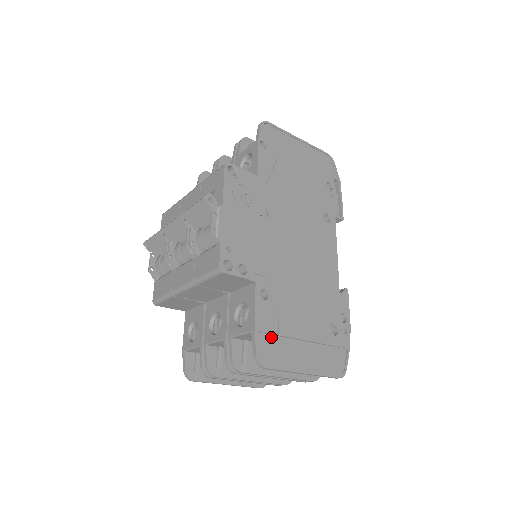
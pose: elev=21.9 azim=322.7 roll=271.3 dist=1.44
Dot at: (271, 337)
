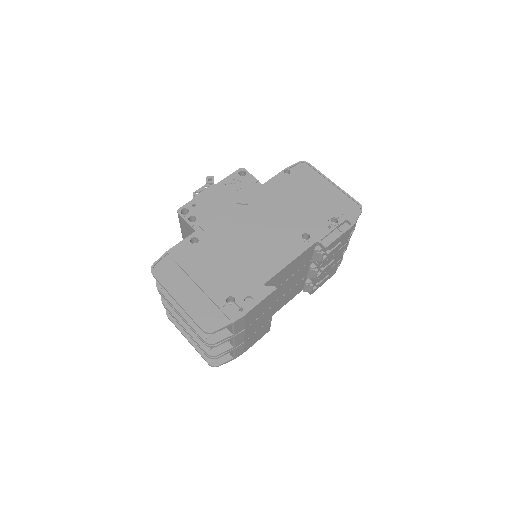
Dot at: (175, 264)
